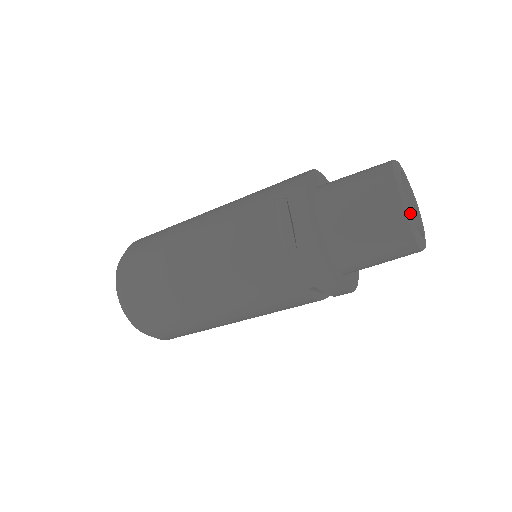
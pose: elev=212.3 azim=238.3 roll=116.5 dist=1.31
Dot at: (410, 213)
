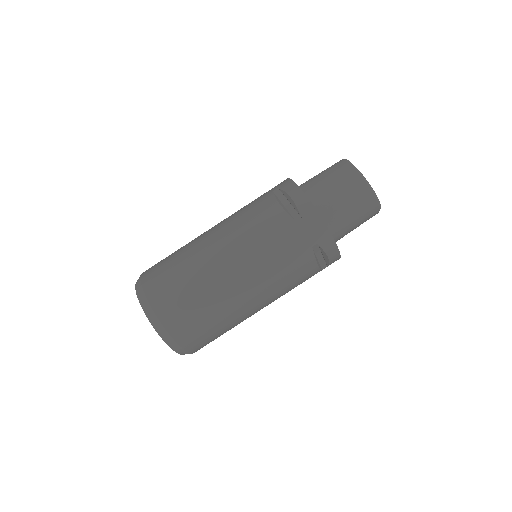
Dot at: (366, 180)
